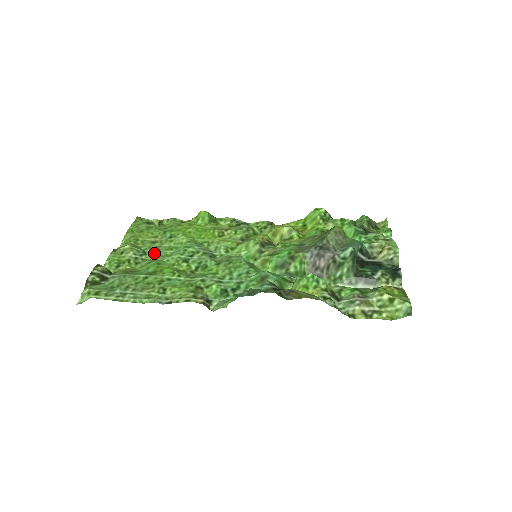
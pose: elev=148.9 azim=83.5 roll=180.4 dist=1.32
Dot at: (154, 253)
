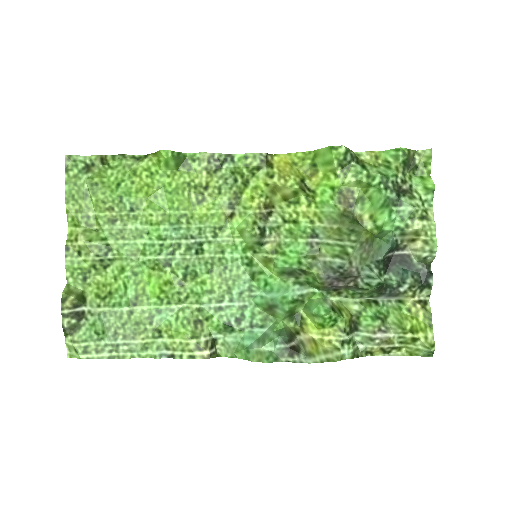
Dot at: (121, 247)
